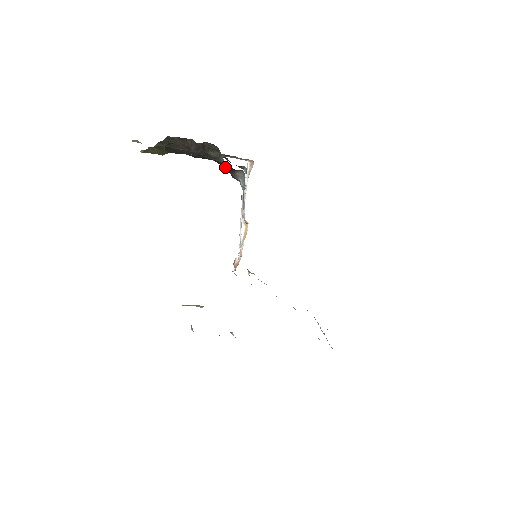
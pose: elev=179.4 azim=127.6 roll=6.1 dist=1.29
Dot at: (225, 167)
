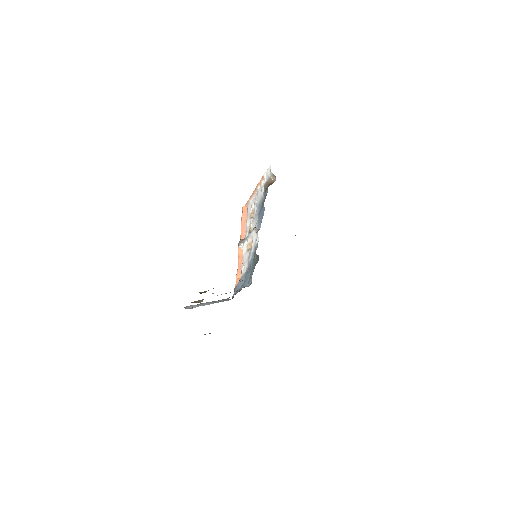
Dot at: occluded
